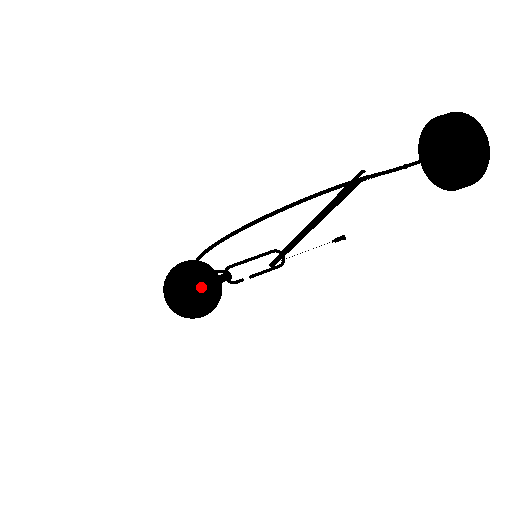
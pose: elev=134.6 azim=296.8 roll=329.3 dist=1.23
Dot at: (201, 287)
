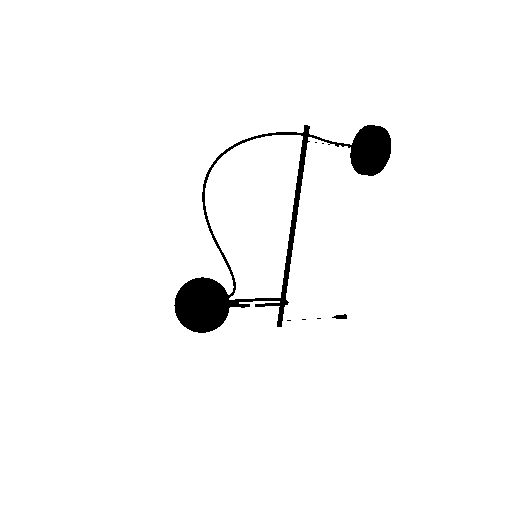
Dot at: (209, 281)
